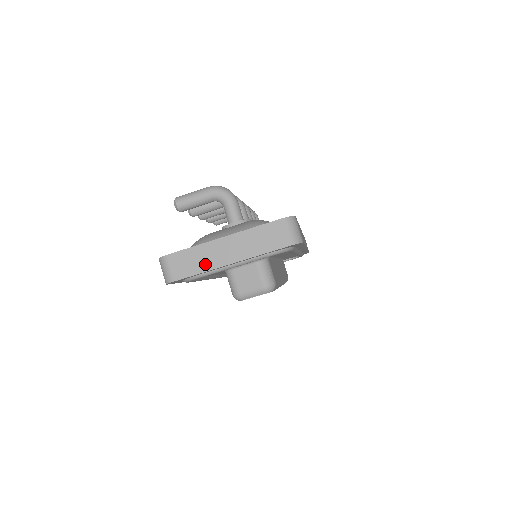
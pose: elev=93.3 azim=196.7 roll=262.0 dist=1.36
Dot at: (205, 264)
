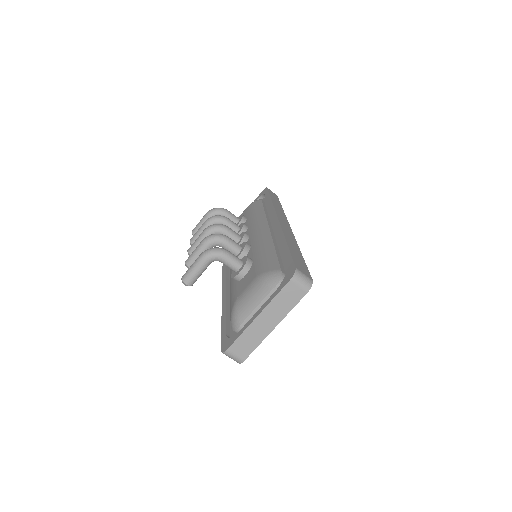
Dot at: (257, 339)
